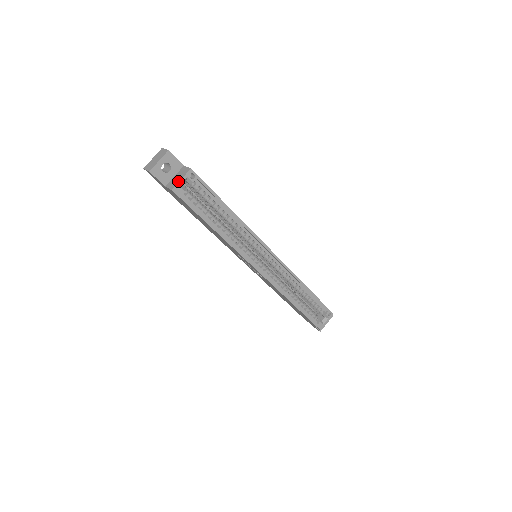
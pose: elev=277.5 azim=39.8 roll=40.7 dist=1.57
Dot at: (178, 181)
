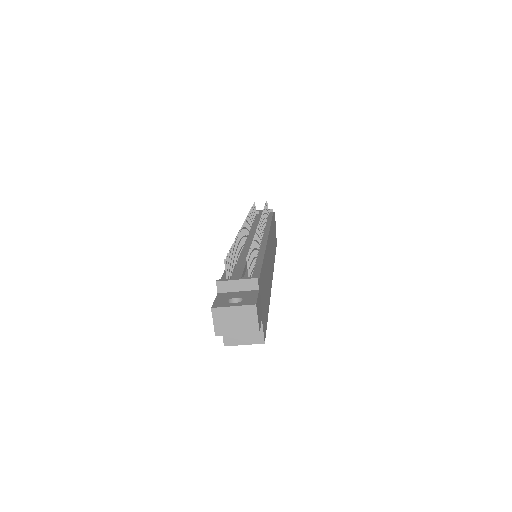
Dot at: (239, 343)
